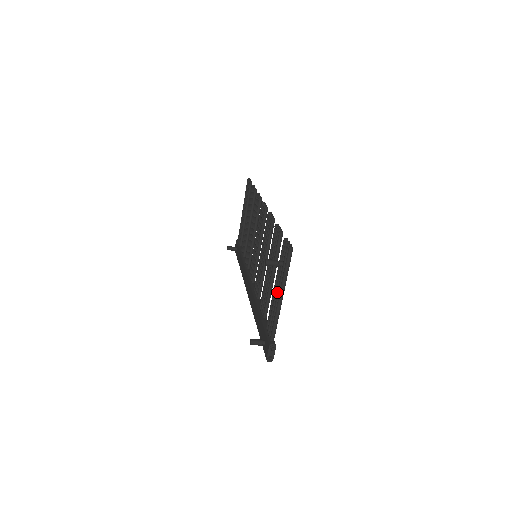
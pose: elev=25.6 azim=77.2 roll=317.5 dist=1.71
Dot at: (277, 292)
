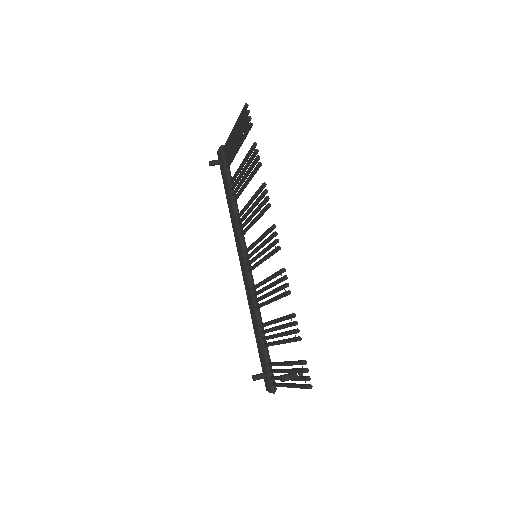
Dot at: occluded
